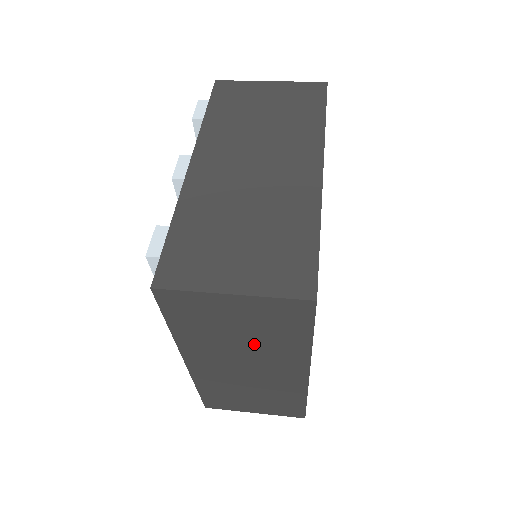
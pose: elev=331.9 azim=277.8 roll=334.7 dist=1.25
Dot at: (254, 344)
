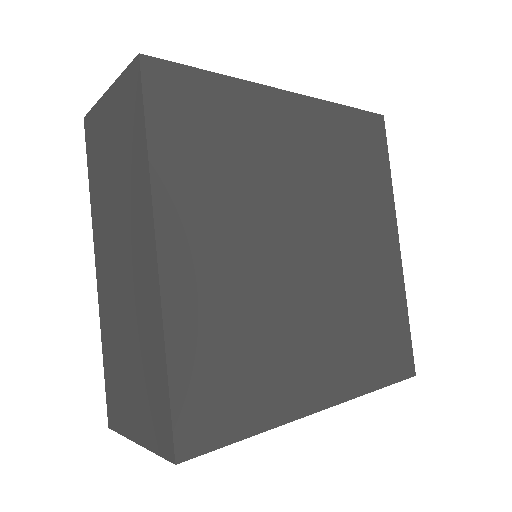
Dot at: (122, 187)
